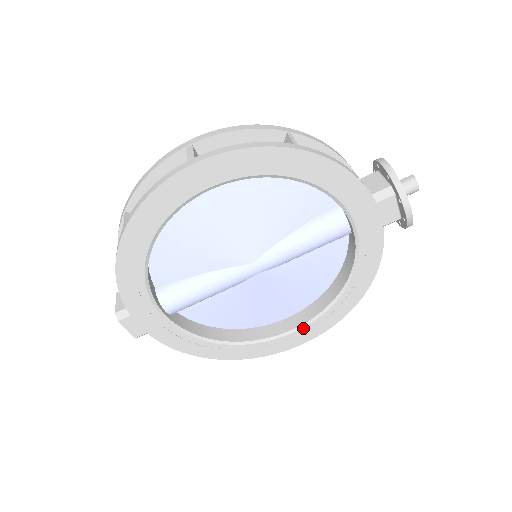
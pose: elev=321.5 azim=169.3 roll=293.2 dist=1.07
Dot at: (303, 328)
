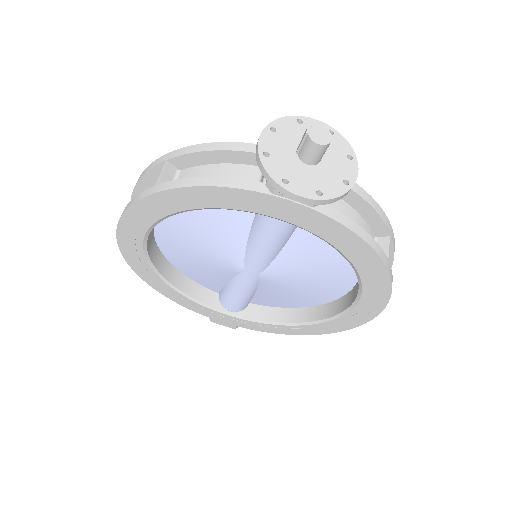
Dot at: (357, 305)
